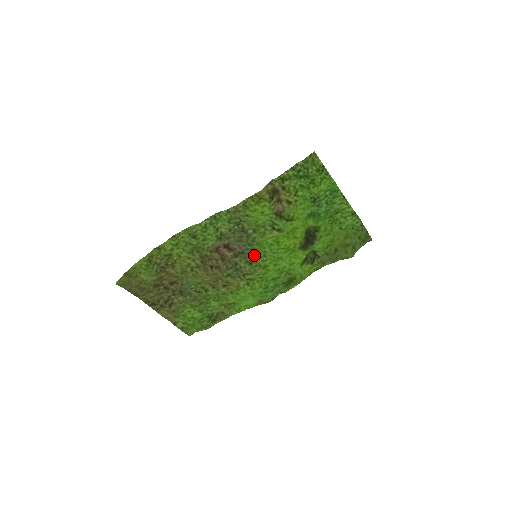
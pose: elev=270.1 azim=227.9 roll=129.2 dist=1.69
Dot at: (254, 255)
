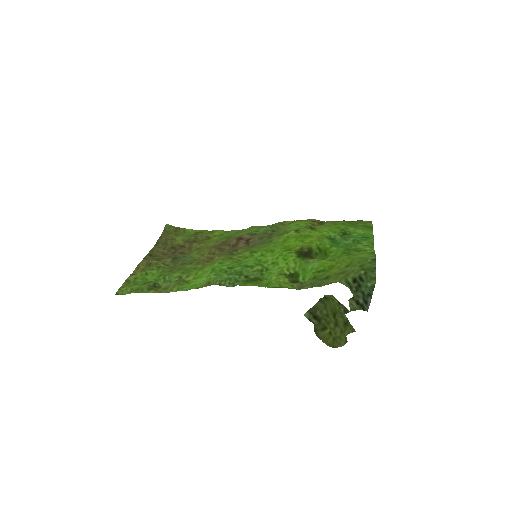
Dot at: (257, 247)
